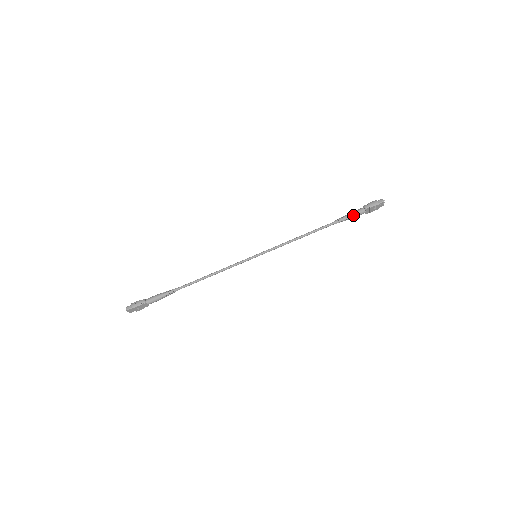
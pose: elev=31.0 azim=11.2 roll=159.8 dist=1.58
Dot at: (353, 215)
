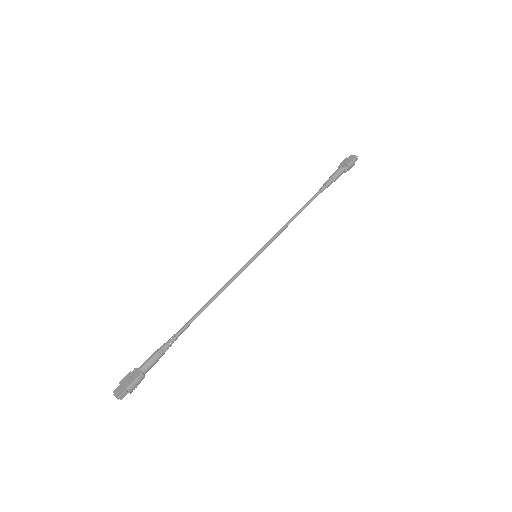
Dot at: occluded
